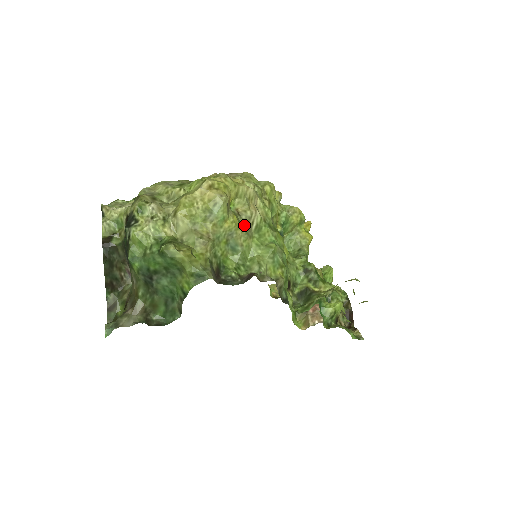
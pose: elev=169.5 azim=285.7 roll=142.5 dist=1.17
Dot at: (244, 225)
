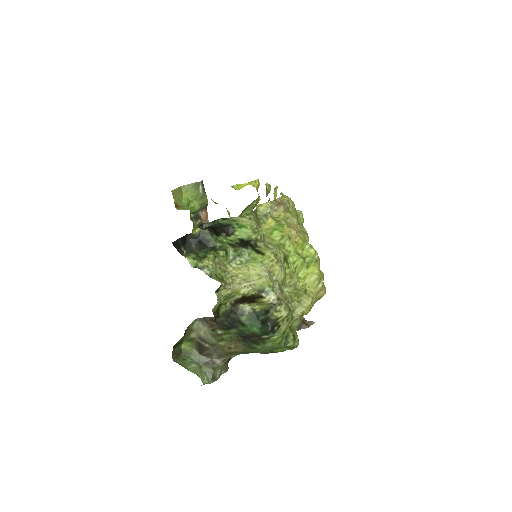
Dot at: occluded
